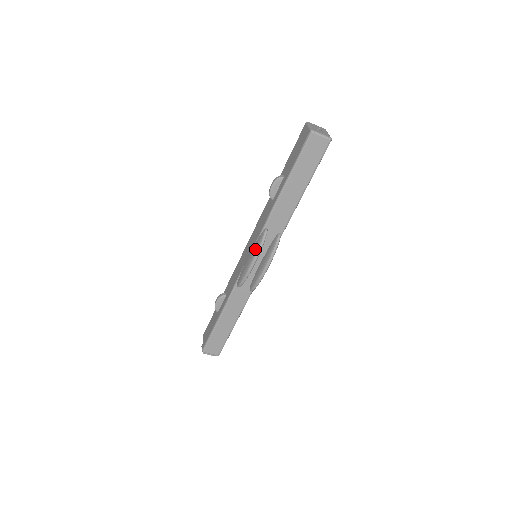
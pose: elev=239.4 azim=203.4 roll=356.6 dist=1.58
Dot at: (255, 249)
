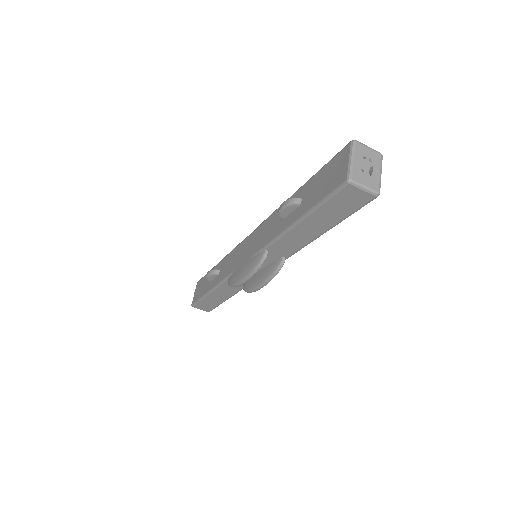
Dot at: (249, 268)
